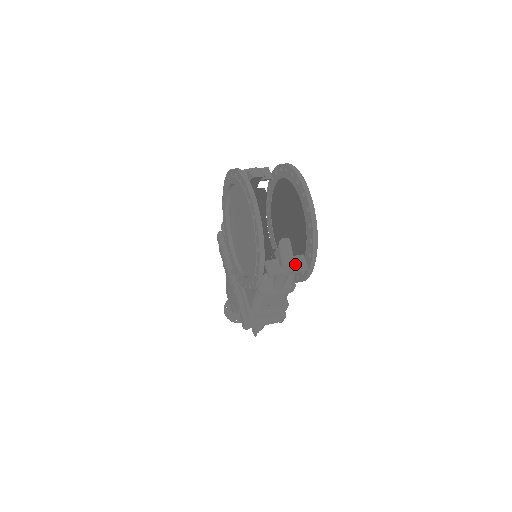
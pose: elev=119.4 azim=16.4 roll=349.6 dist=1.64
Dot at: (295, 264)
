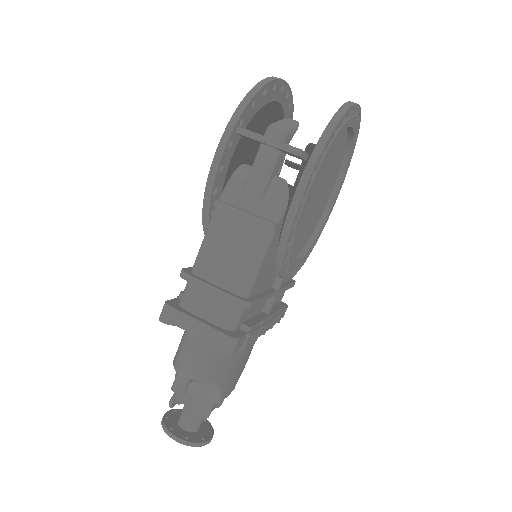
Dot at: occluded
